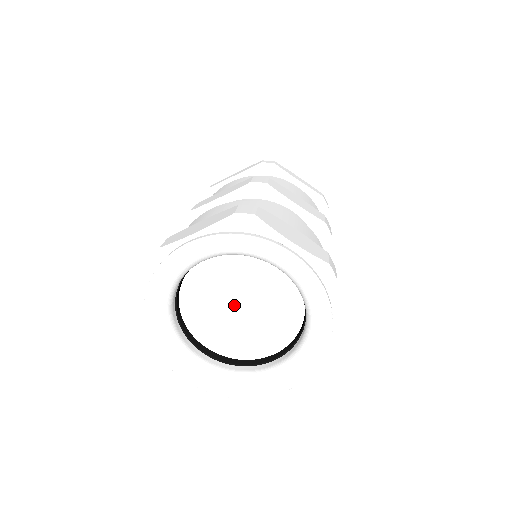
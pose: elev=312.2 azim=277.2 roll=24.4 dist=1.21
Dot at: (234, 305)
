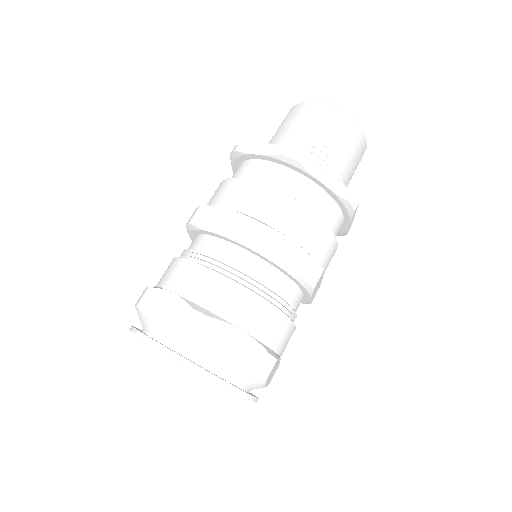
Dot at: occluded
